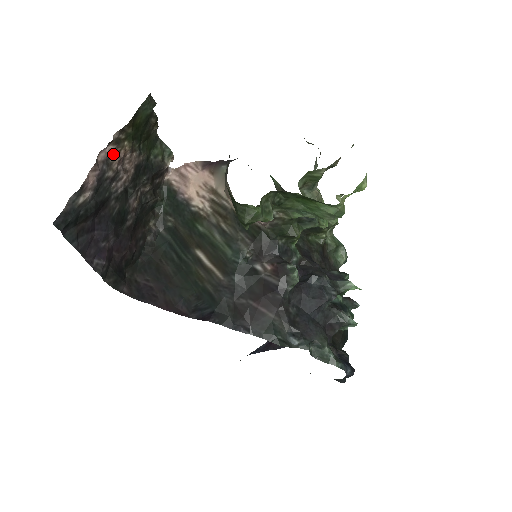
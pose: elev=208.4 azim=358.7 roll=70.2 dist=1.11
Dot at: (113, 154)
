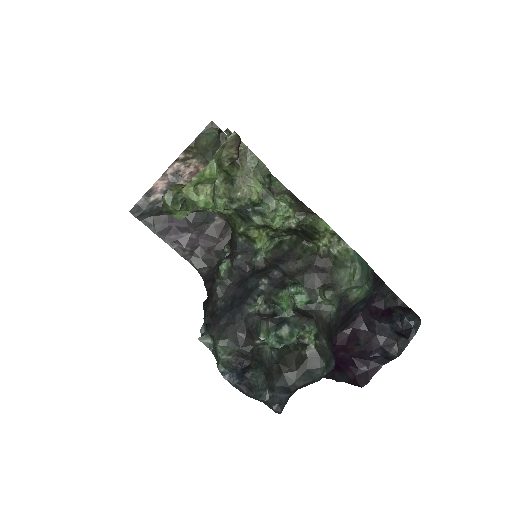
Dot at: (181, 169)
